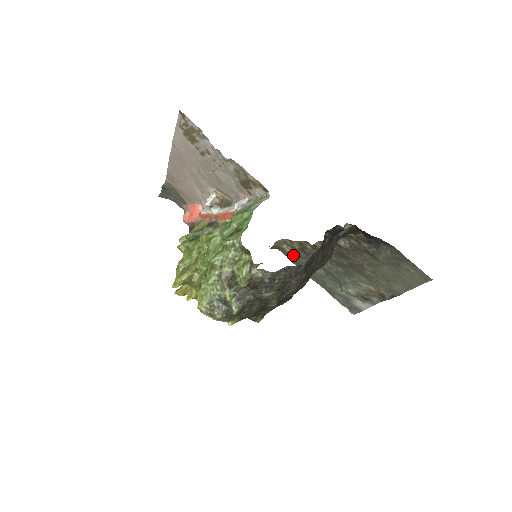
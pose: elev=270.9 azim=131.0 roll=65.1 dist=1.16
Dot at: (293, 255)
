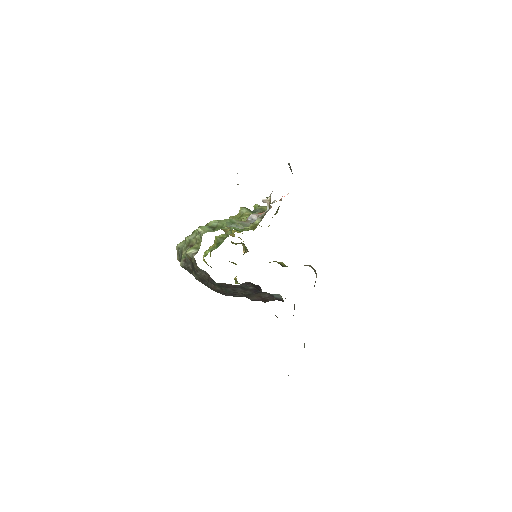
Dot at: (314, 285)
